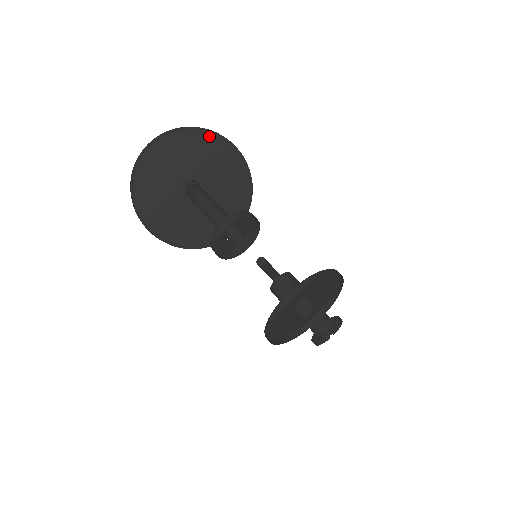
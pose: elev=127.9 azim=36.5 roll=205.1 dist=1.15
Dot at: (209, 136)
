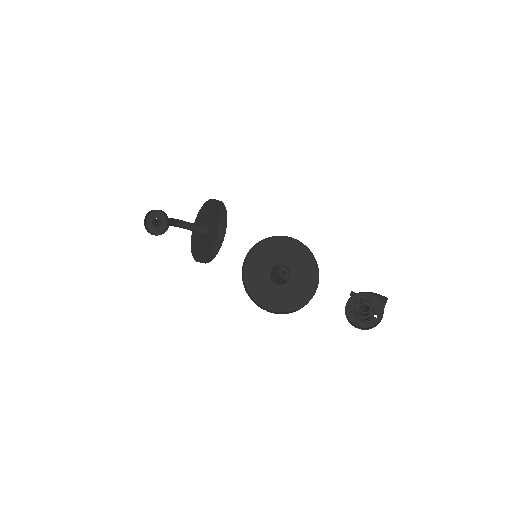
Dot at: (208, 203)
